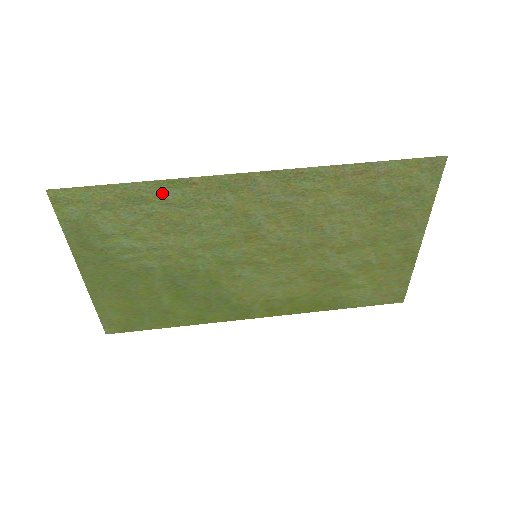
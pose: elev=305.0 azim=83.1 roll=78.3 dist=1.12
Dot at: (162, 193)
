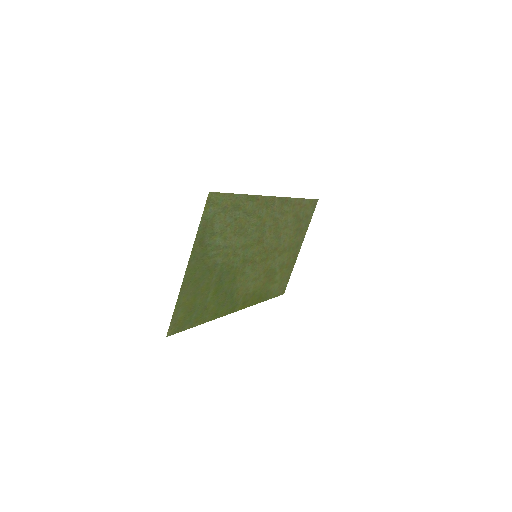
Dot at: (246, 204)
